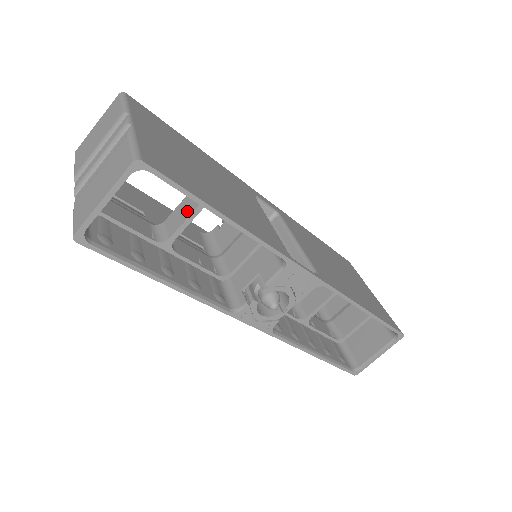
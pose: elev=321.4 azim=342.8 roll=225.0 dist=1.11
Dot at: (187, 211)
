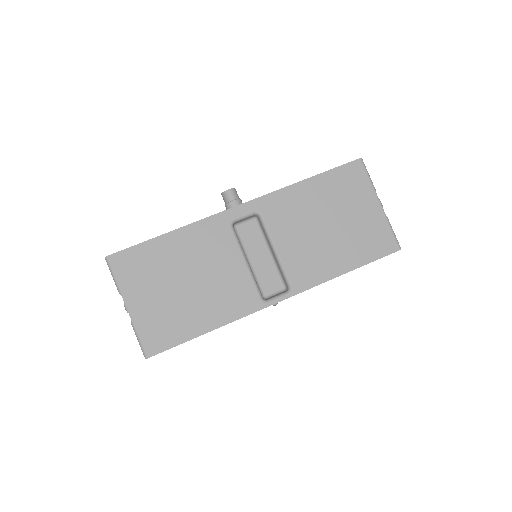
Dot at: occluded
